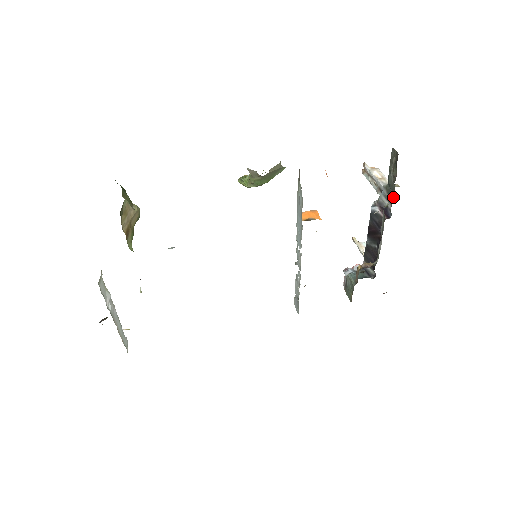
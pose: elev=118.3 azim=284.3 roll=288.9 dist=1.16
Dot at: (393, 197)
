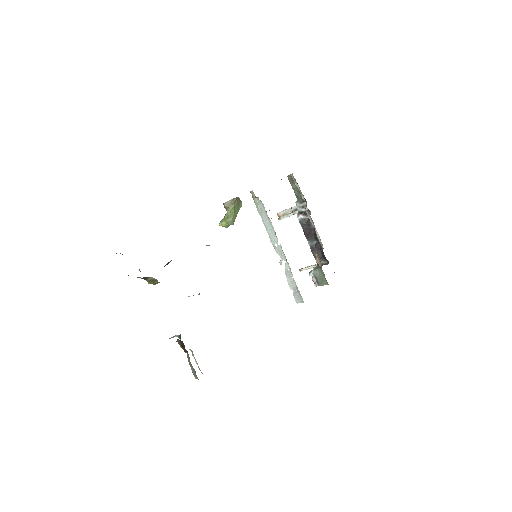
Dot at: (304, 200)
